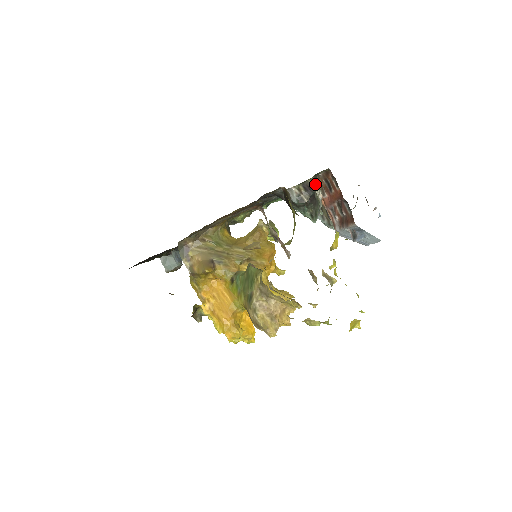
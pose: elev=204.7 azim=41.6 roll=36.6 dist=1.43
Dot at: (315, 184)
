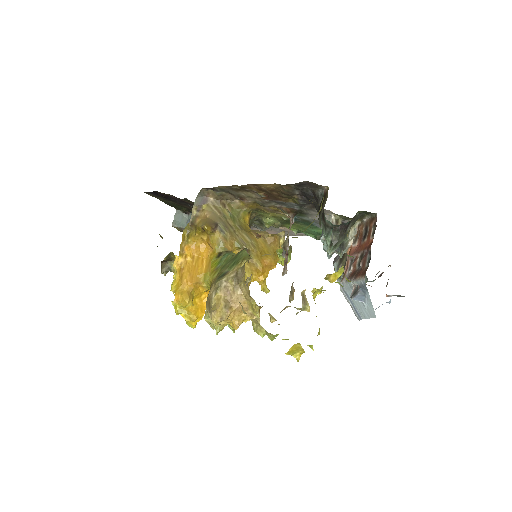
Dot at: (355, 220)
